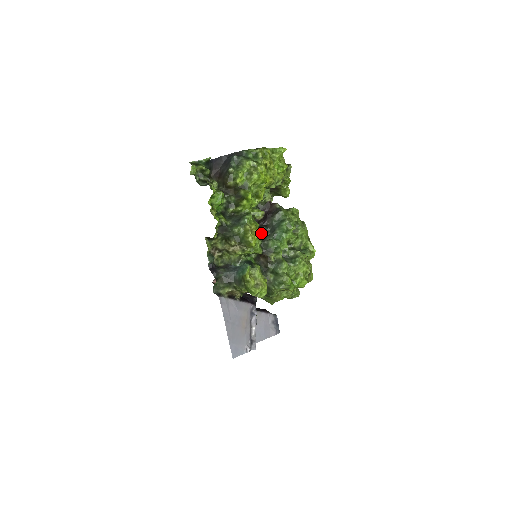
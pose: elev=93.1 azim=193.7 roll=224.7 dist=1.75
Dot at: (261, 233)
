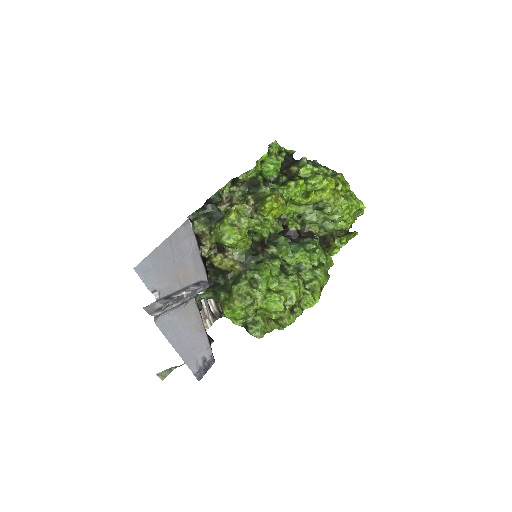
Dot at: occluded
